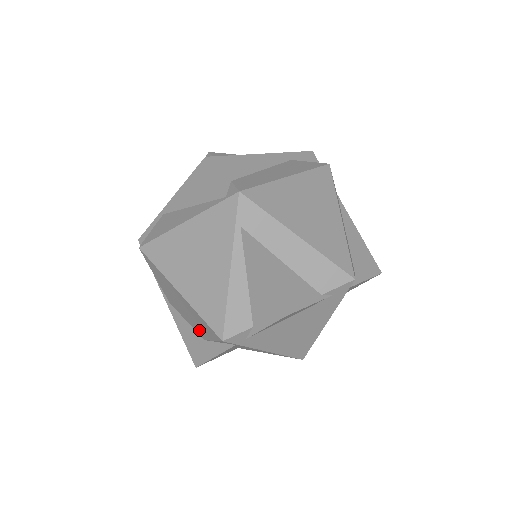
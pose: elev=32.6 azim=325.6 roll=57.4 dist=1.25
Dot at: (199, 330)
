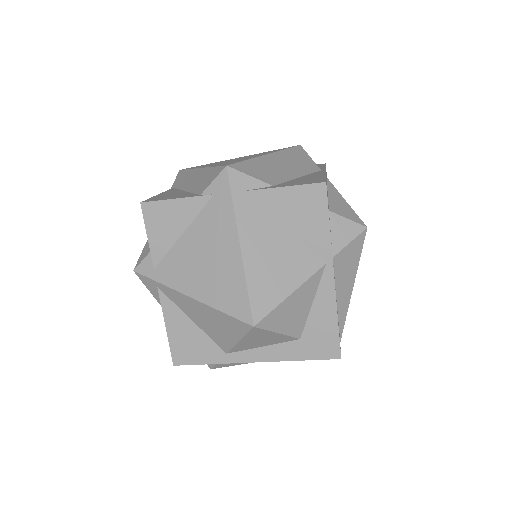
Dot at: occluded
